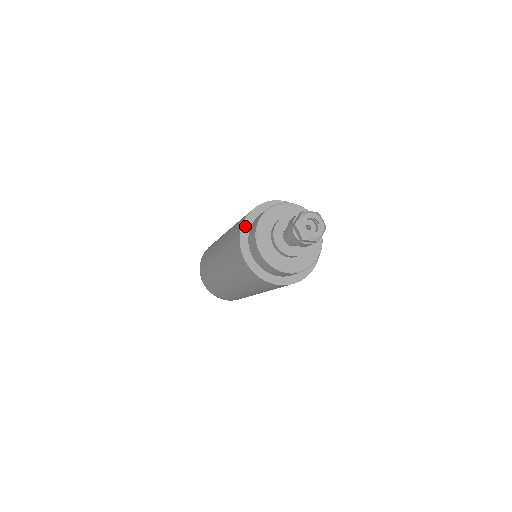
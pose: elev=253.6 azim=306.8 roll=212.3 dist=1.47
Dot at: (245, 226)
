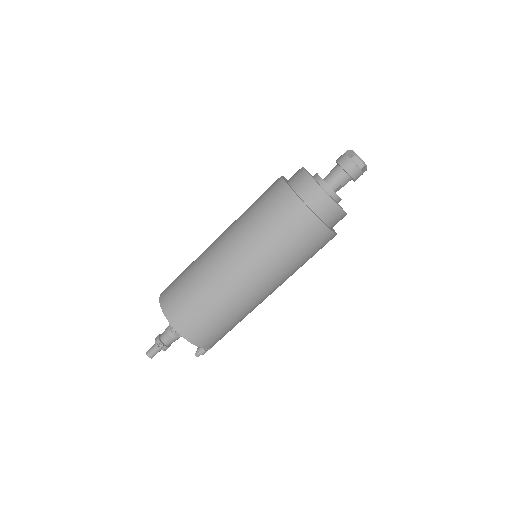
Dot at: occluded
